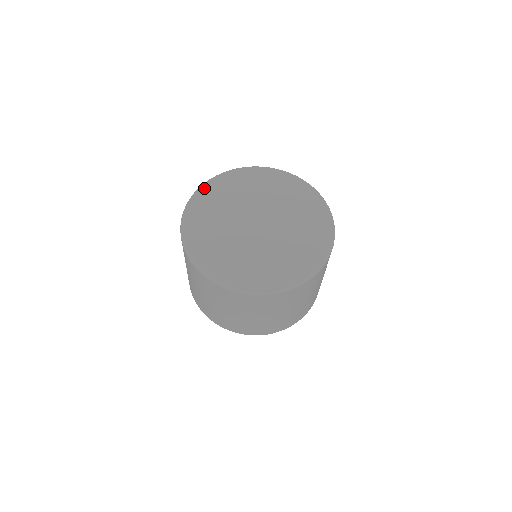
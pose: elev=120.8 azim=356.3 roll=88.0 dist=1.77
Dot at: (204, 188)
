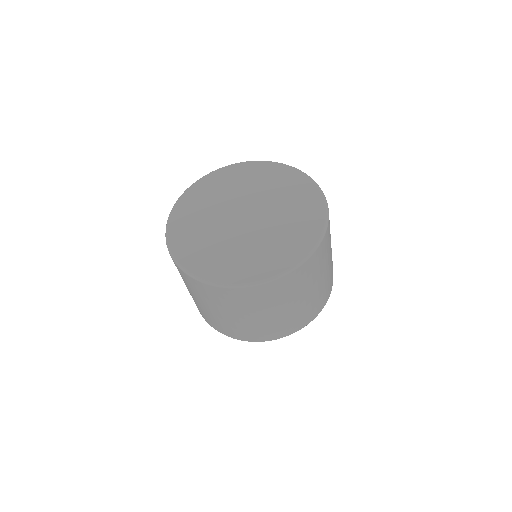
Dot at: (240, 165)
